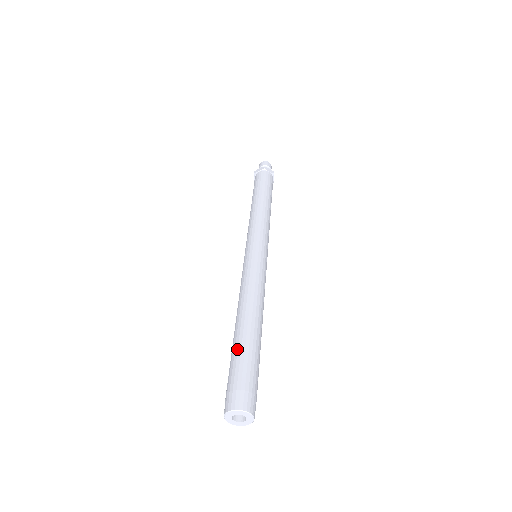
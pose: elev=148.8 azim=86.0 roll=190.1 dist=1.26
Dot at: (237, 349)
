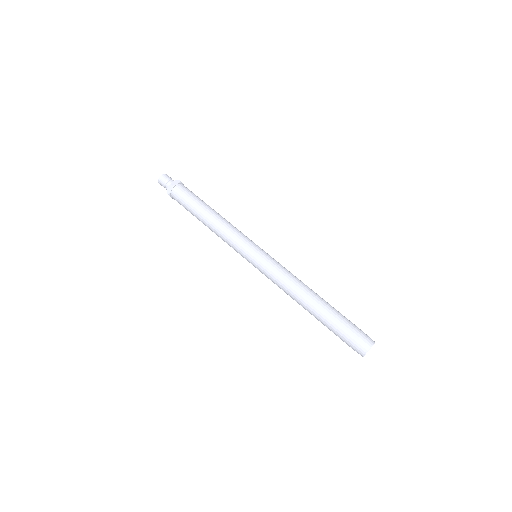
Dot at: (329, 323)
